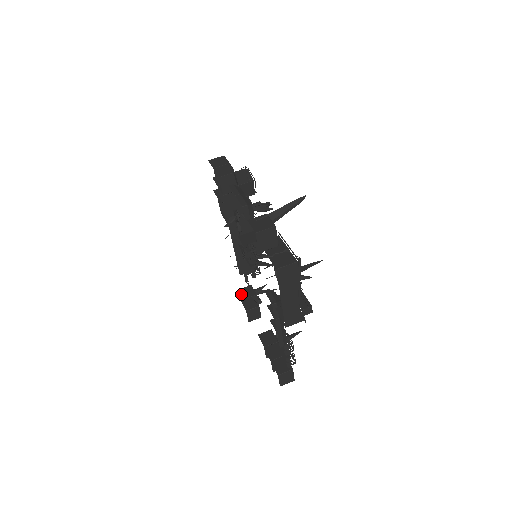
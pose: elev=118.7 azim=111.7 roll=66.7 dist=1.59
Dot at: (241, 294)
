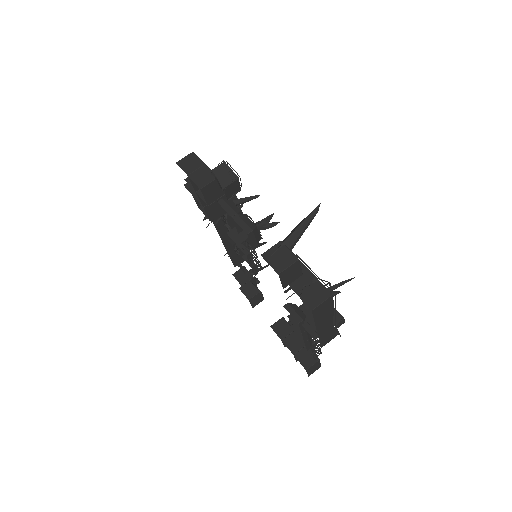
Dot at: (237, 280)
